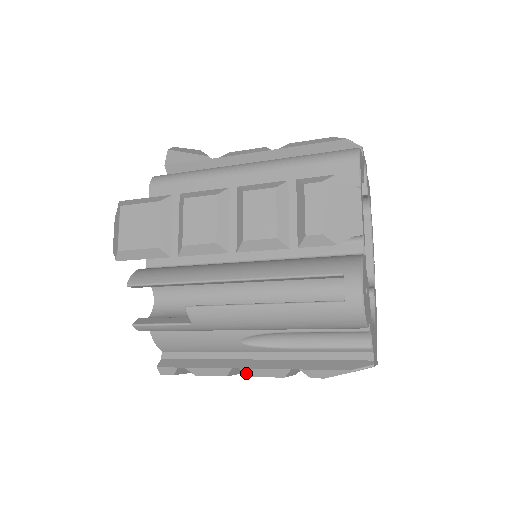
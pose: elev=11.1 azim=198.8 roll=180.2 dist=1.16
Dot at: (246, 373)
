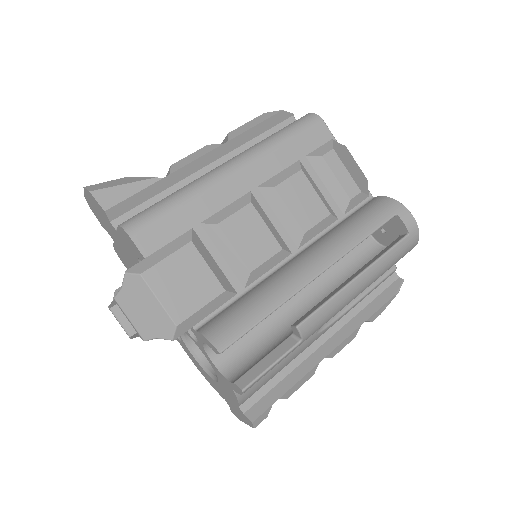
Dot at: (329, 357)
